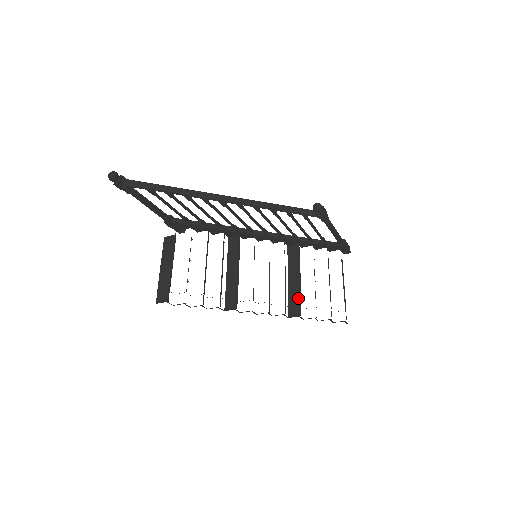
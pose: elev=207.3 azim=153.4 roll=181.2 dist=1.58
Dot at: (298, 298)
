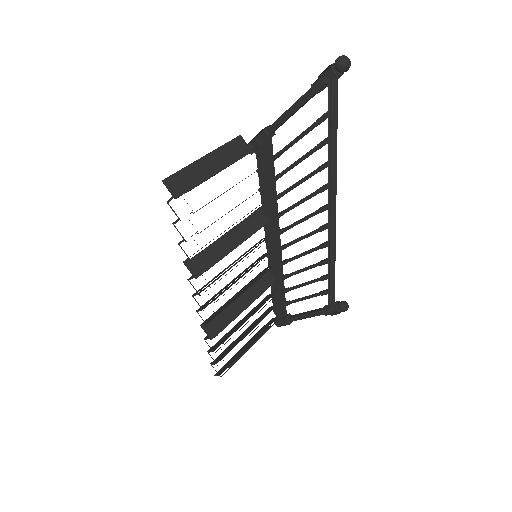
Dot at: (227, 323)
